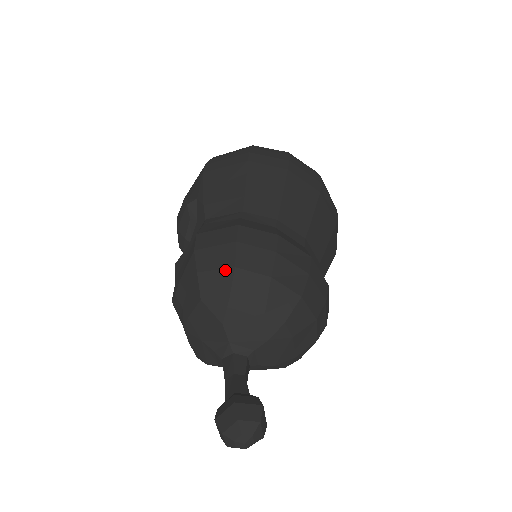
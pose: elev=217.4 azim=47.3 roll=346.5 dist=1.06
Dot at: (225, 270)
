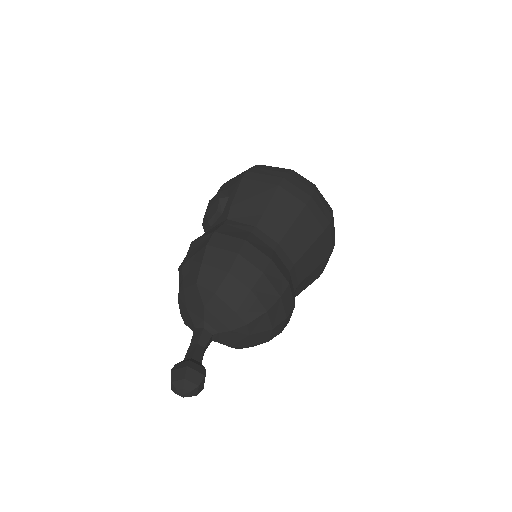
Dot at: (221, 271)
